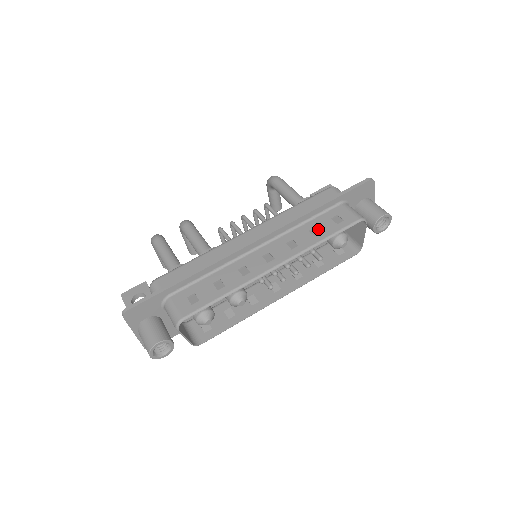
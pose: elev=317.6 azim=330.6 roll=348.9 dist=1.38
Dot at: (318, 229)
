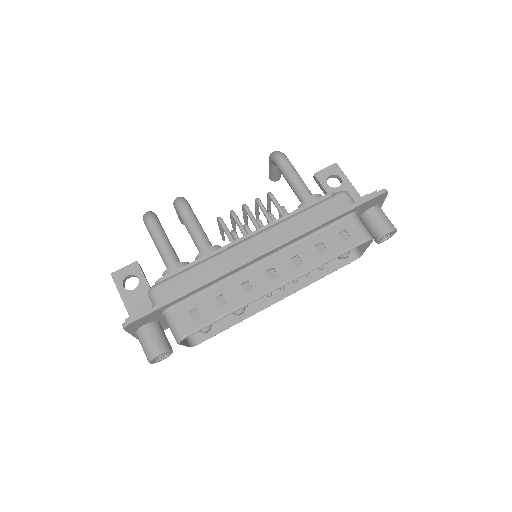
Dot at: (325, 245)
